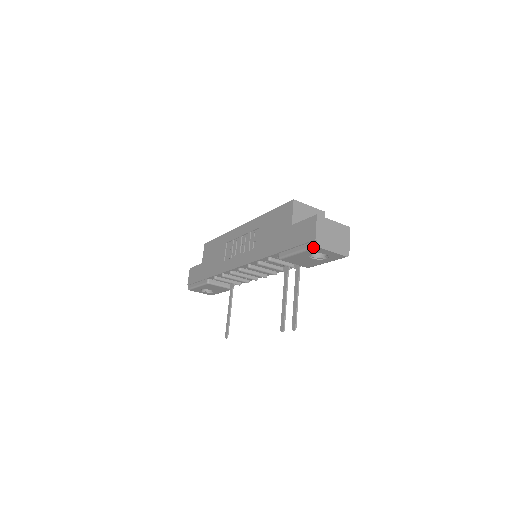
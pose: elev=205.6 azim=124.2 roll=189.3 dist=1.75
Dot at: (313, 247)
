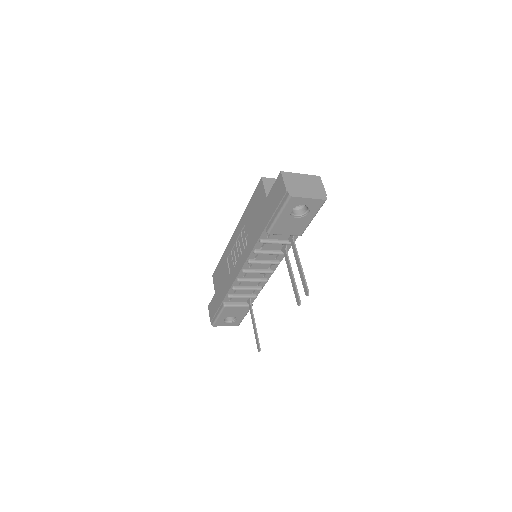
Dot at: (287, 199)
